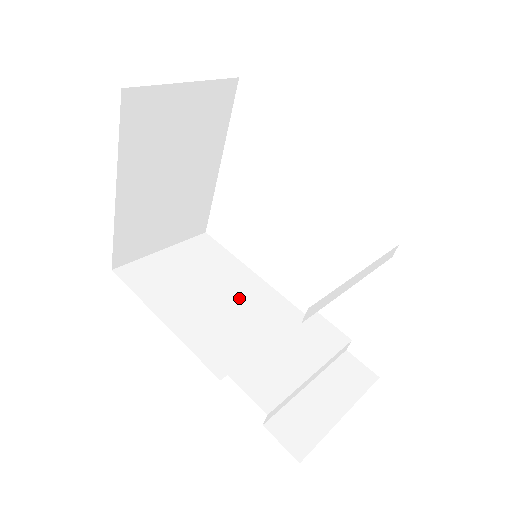
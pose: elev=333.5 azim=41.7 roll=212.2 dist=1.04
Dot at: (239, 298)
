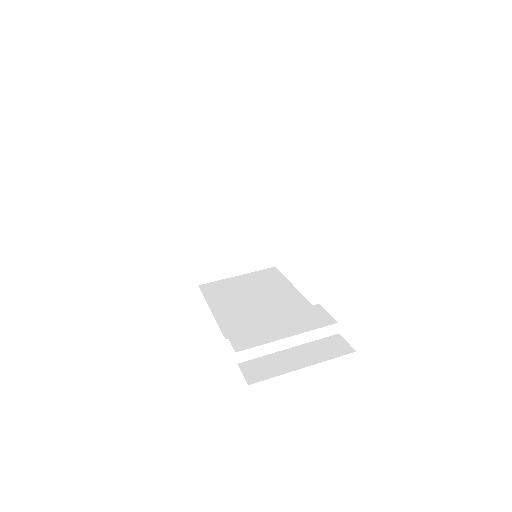
Dot at: (272, 300)
